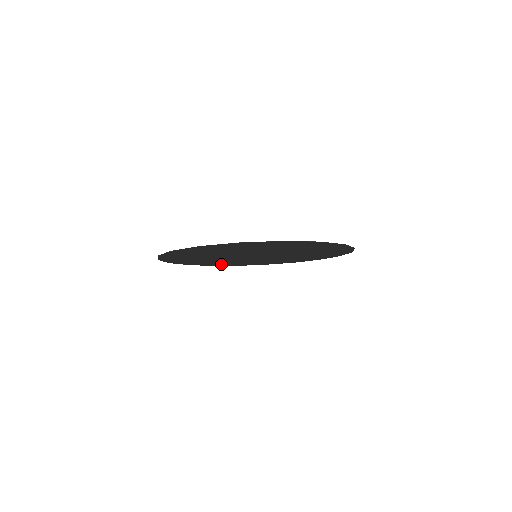
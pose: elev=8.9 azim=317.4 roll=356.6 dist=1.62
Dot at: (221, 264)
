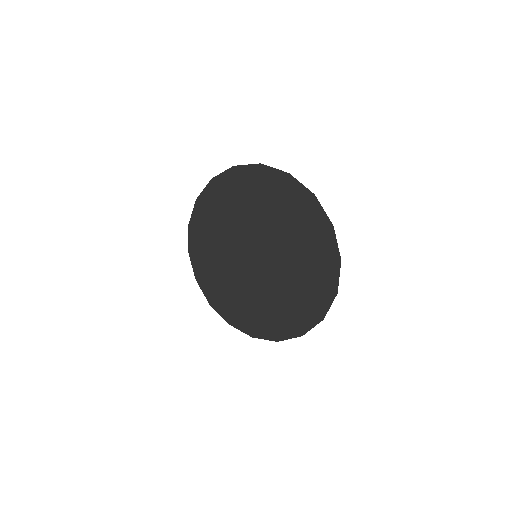
Dot at: (219, 299)
